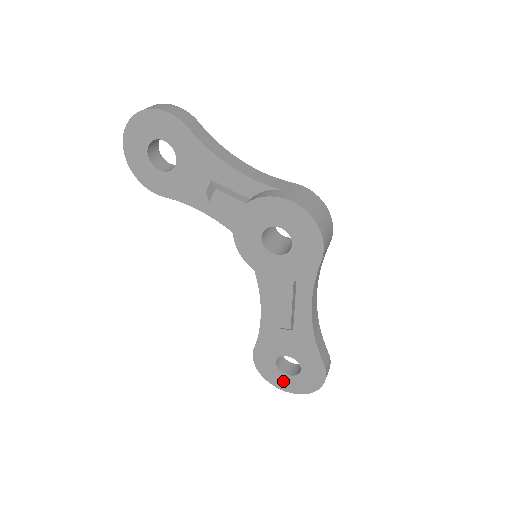
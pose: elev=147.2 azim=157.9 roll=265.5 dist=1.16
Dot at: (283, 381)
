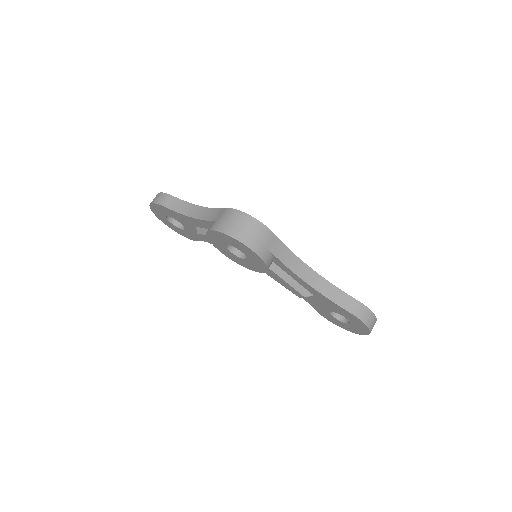
Dot at: (350, 328)
